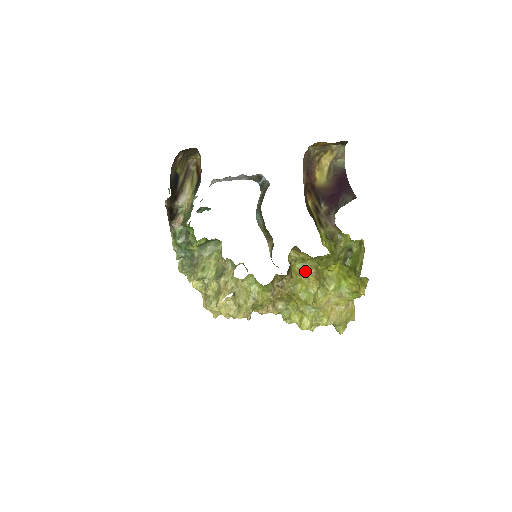
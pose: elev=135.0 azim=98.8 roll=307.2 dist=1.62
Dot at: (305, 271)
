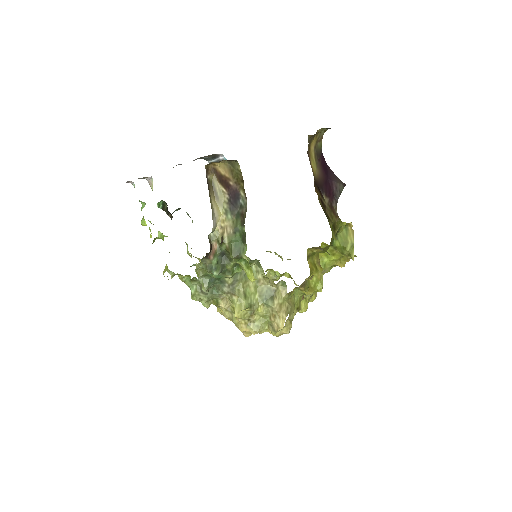
Dot at: (314, 263)
